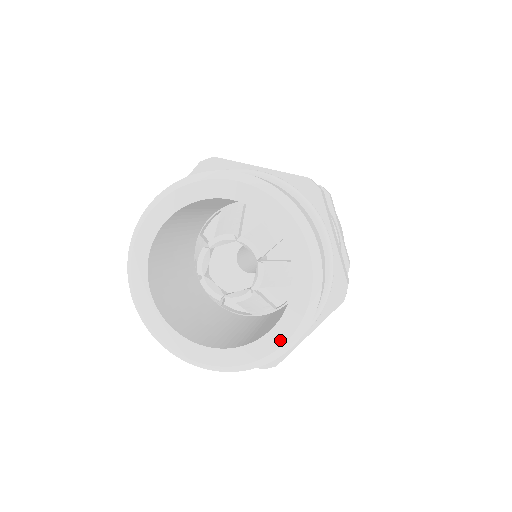
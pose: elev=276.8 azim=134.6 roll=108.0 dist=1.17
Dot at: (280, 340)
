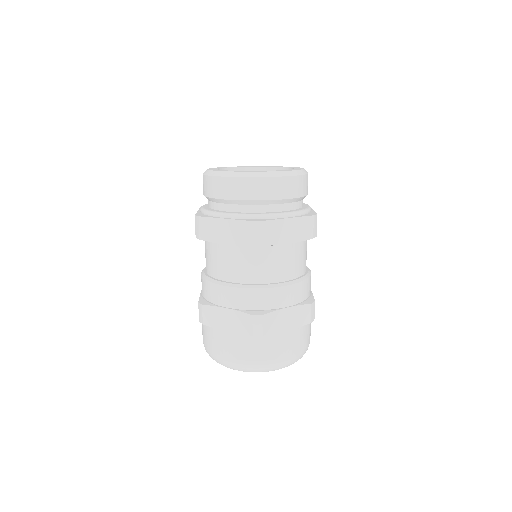
Dot at: (301, 168)
